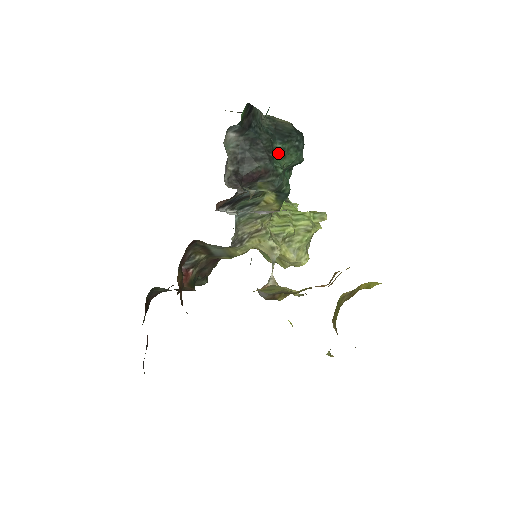
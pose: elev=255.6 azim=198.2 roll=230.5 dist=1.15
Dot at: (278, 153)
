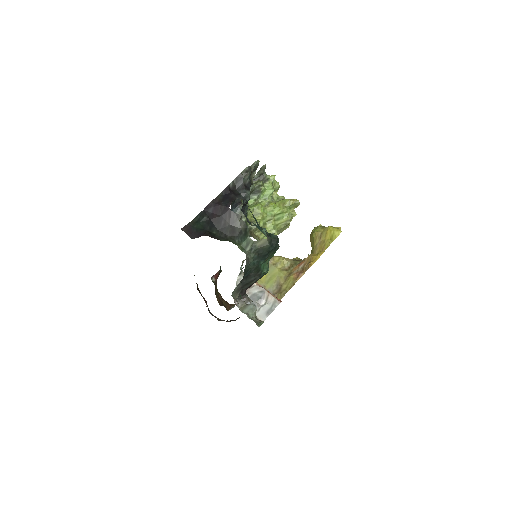
Dot at: (263, 263)
